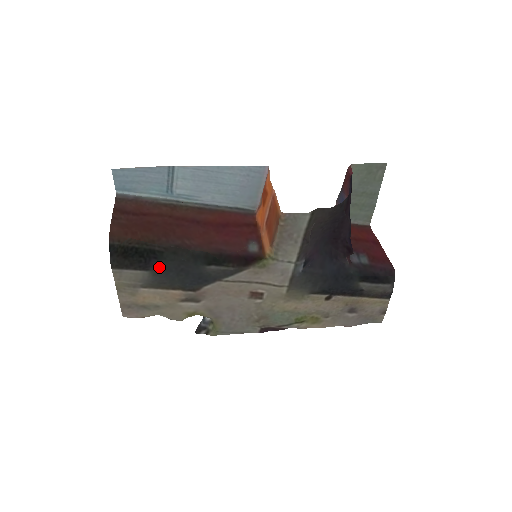
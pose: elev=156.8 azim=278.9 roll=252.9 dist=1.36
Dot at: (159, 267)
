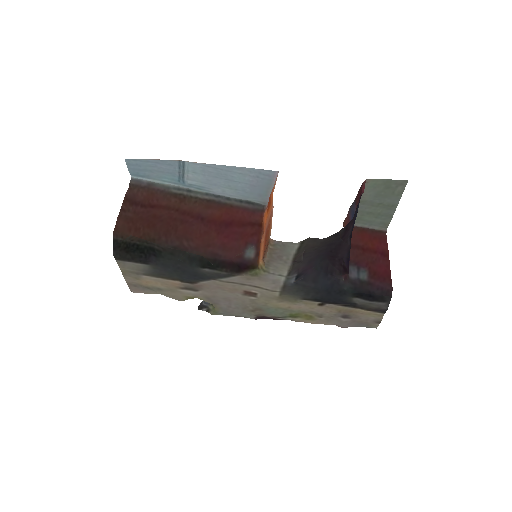
Dot at: (158, 263)
